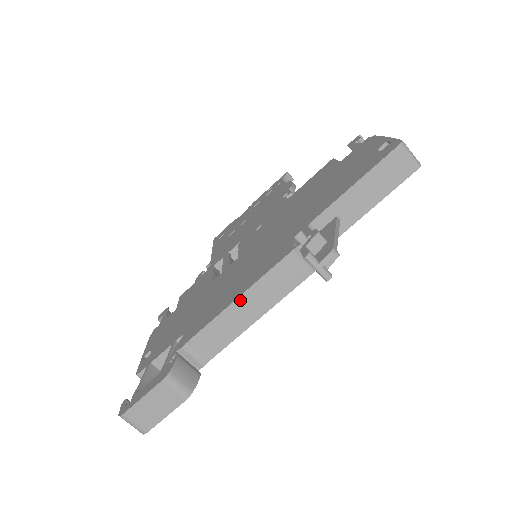
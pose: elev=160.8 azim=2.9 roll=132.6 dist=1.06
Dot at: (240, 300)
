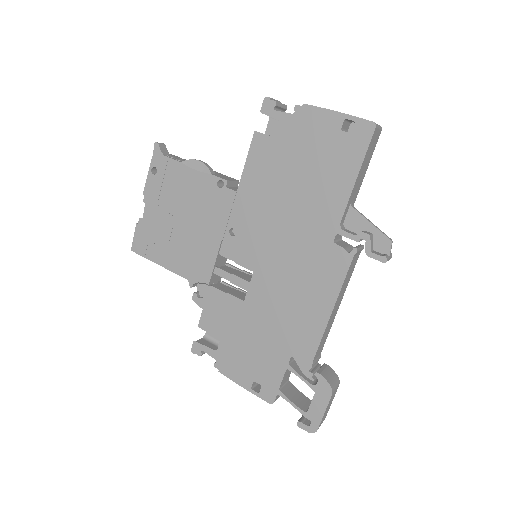
Dot at: (333, 311)
